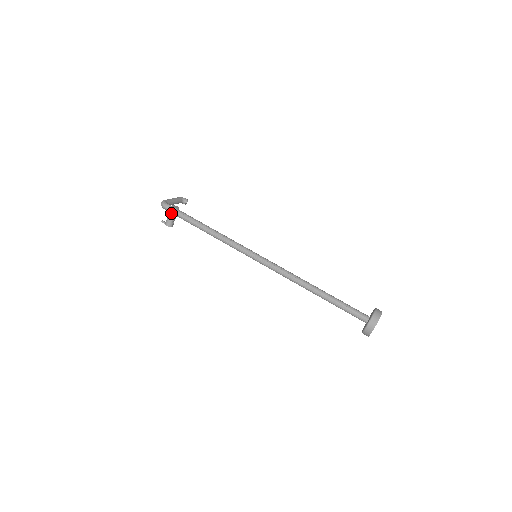
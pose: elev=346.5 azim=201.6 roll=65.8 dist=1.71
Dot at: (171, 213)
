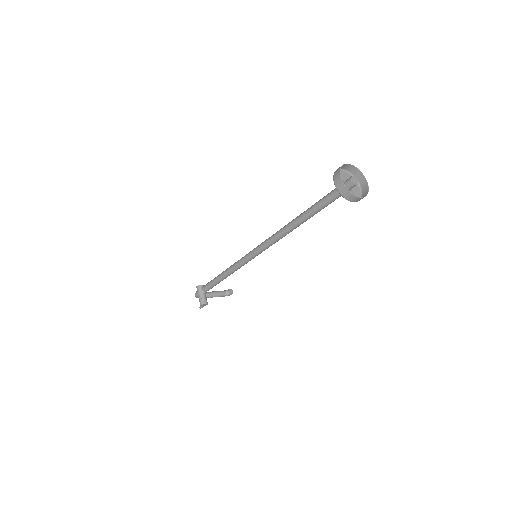
Dot at: (198, 292)
